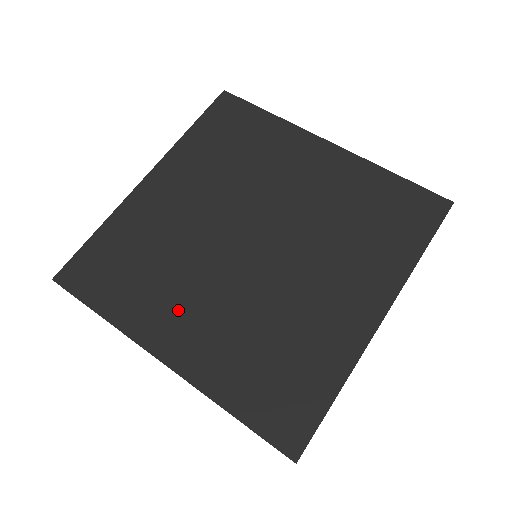
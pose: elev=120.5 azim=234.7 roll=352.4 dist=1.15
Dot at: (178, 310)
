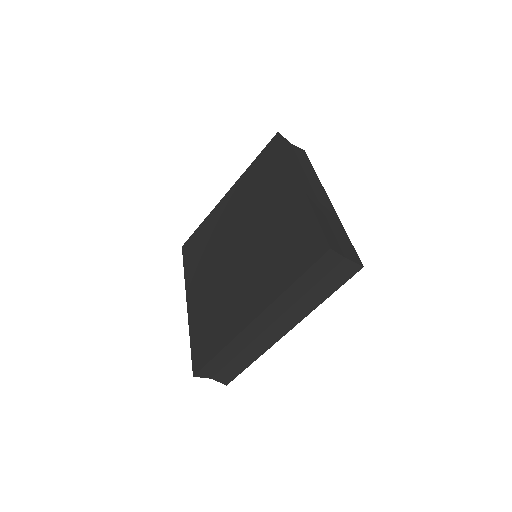
Dot at: (201, 278)
